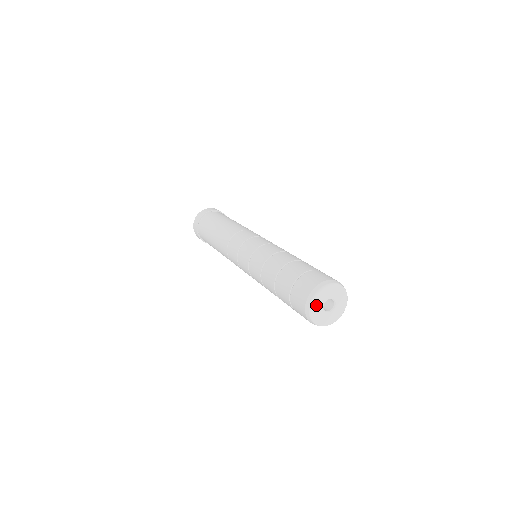
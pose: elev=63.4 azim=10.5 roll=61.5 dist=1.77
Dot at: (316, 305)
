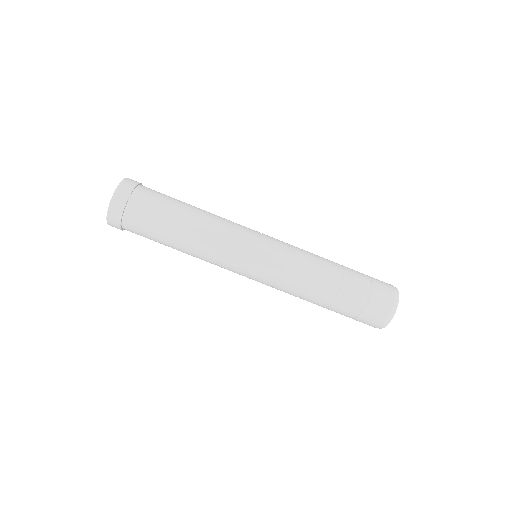
Dot at: occluded
